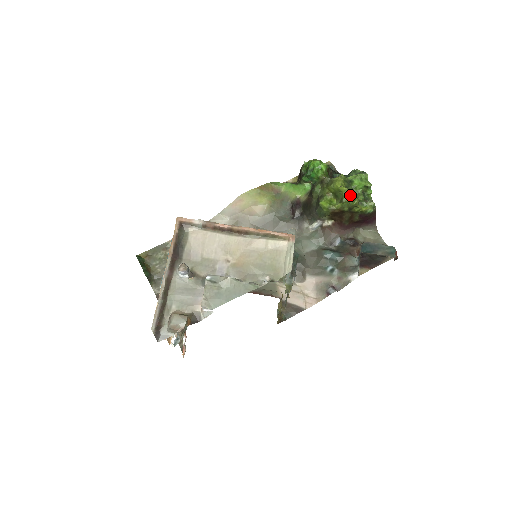
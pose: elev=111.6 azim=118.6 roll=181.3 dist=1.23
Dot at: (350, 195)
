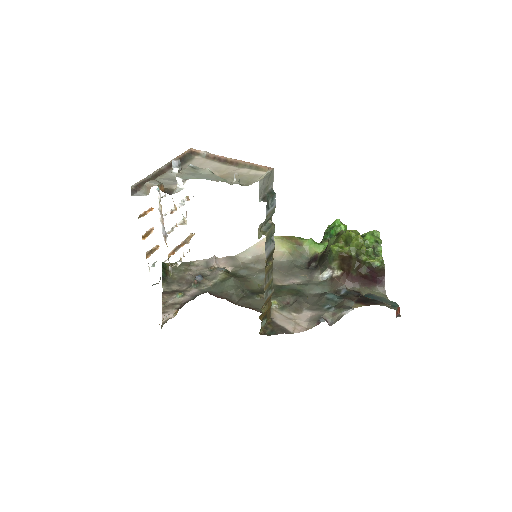
Dot at: (358, 239)
